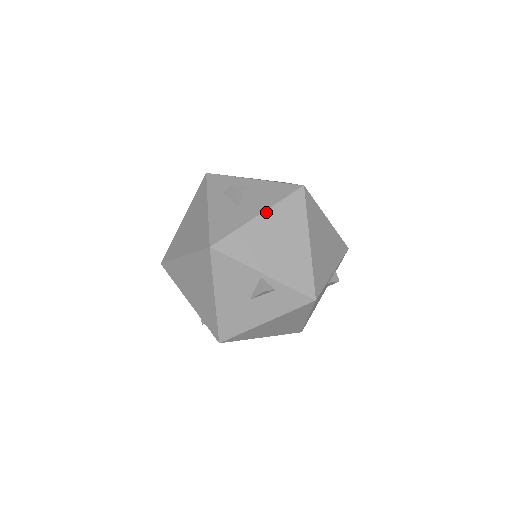
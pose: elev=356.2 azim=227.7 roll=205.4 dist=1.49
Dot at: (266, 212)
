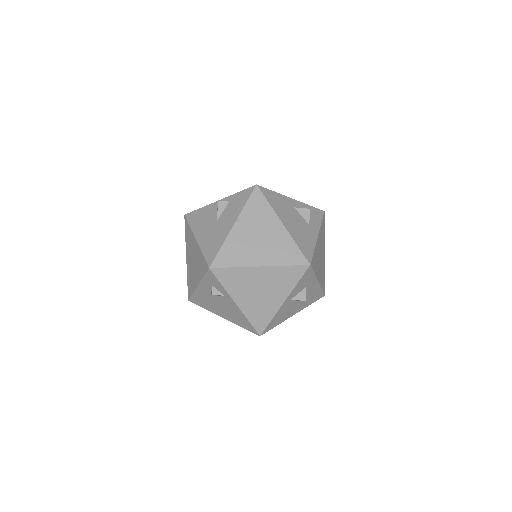
Dot at: occluded
